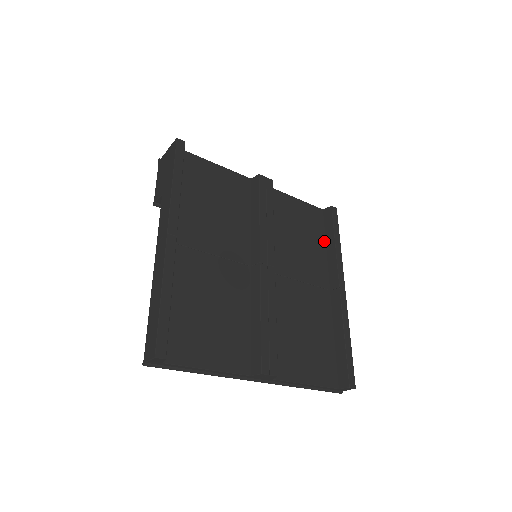
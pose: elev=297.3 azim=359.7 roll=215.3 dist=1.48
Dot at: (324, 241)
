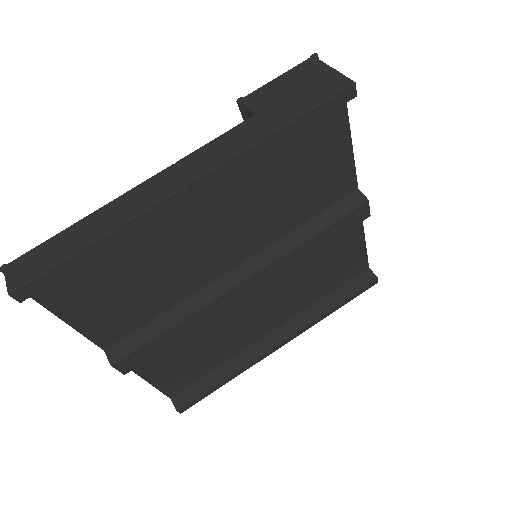
Dot at: (328, 293)
